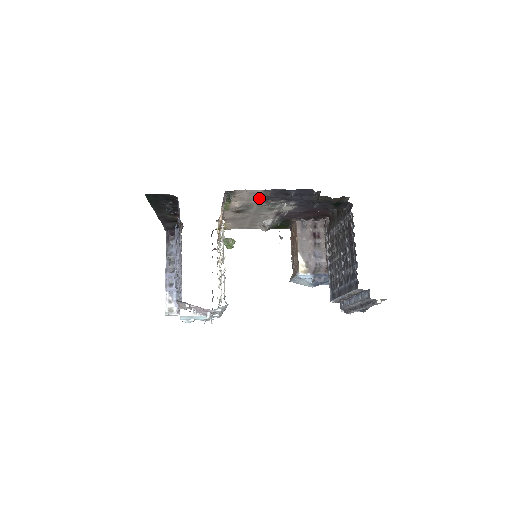
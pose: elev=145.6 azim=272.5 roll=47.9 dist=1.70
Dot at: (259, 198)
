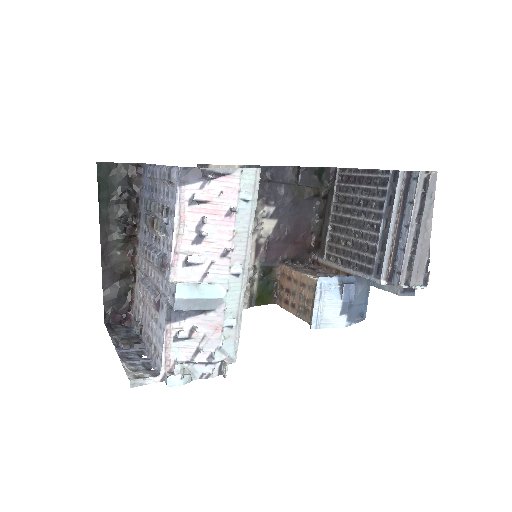
Dot at: occluded
